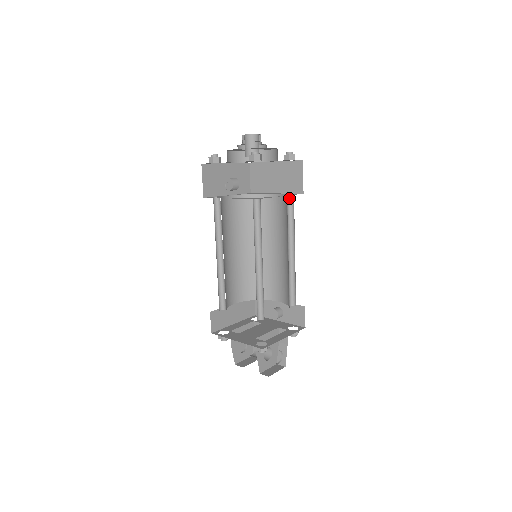
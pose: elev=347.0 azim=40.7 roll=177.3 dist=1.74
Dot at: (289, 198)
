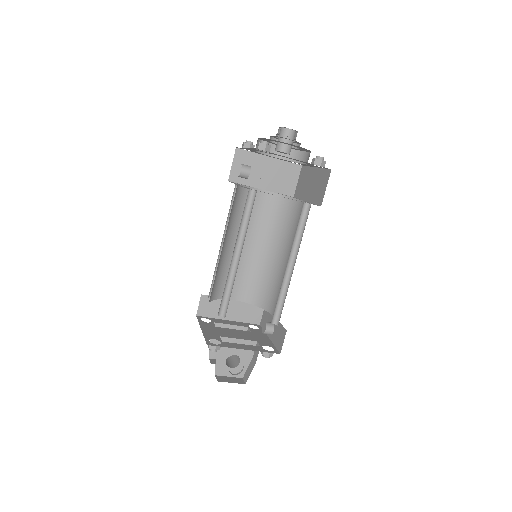
Dot at: (307, 207)
